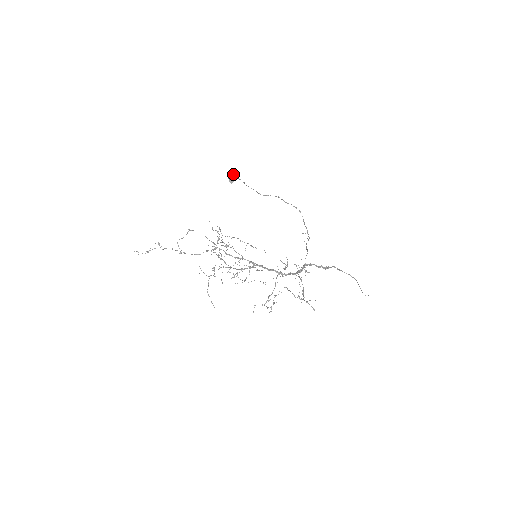
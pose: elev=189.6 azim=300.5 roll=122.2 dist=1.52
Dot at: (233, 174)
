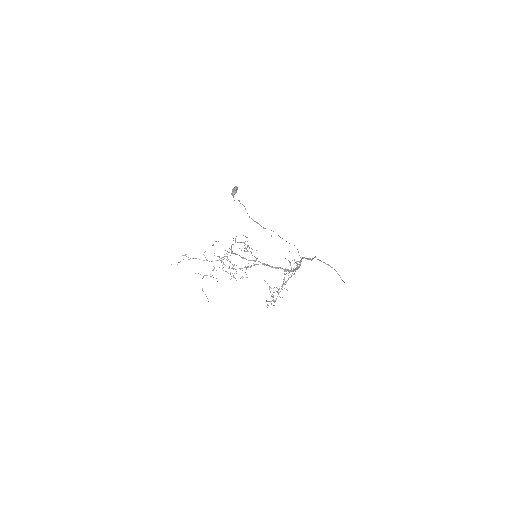
Dot at: (235, 188)
